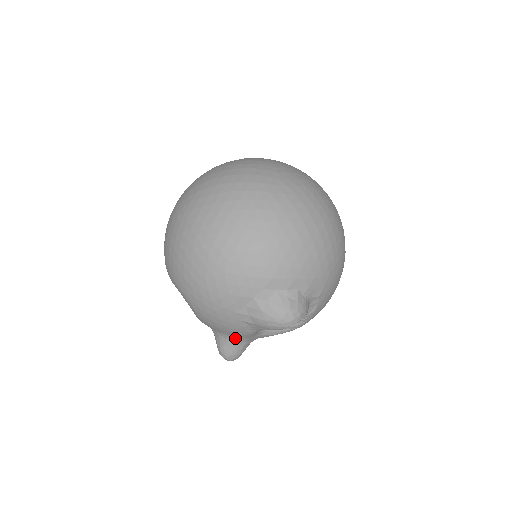
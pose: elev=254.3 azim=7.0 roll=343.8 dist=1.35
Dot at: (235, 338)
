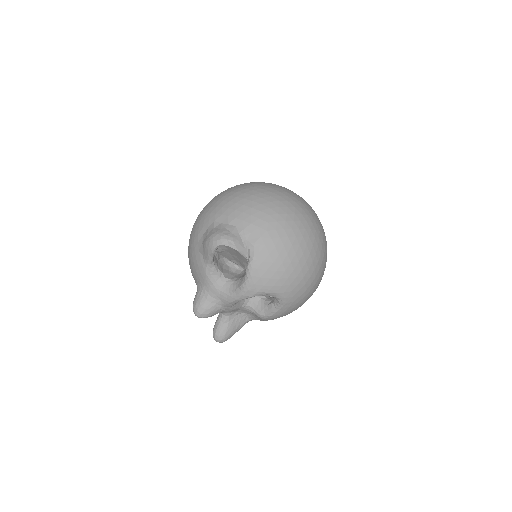
Dot at: (202, 285)
